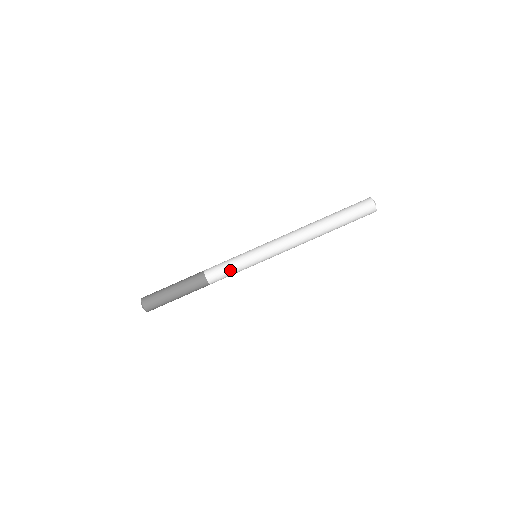
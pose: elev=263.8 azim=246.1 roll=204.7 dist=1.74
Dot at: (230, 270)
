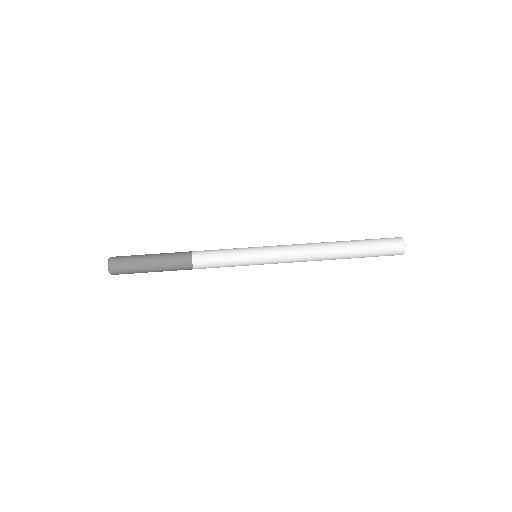
Dot at: (222, 261)
